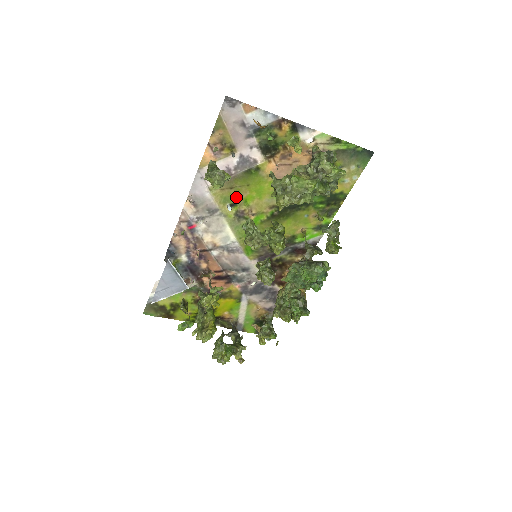
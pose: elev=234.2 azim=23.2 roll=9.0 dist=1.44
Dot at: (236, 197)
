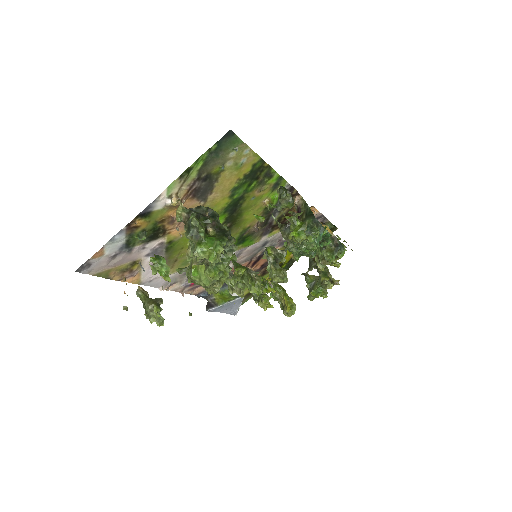
Dot at: occluded
